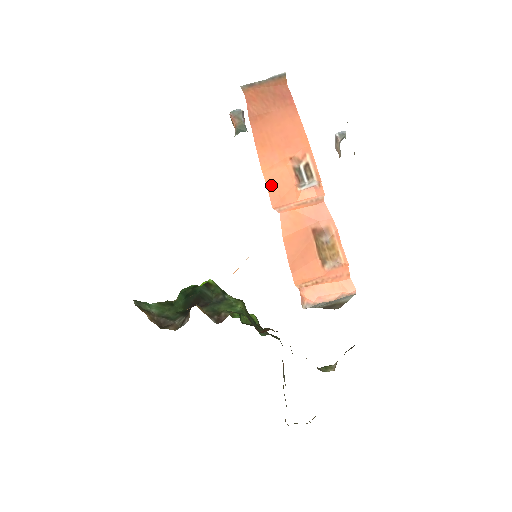
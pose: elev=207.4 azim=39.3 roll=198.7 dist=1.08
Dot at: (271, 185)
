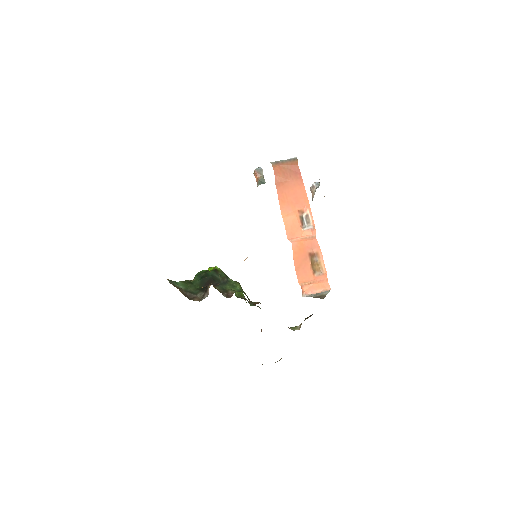
Dot at: (287, 226)
